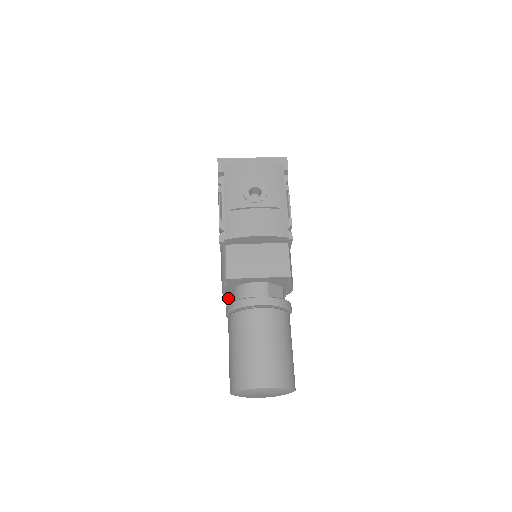
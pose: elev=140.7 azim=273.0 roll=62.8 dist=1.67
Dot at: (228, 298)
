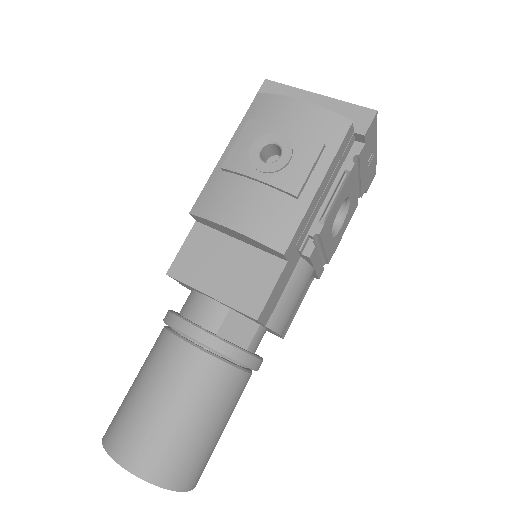
Dot at: occluded
